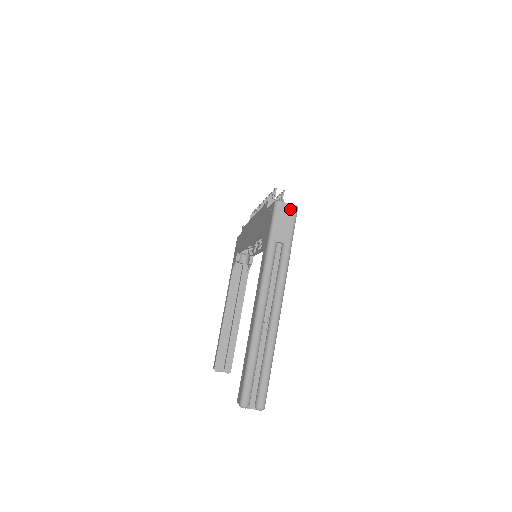
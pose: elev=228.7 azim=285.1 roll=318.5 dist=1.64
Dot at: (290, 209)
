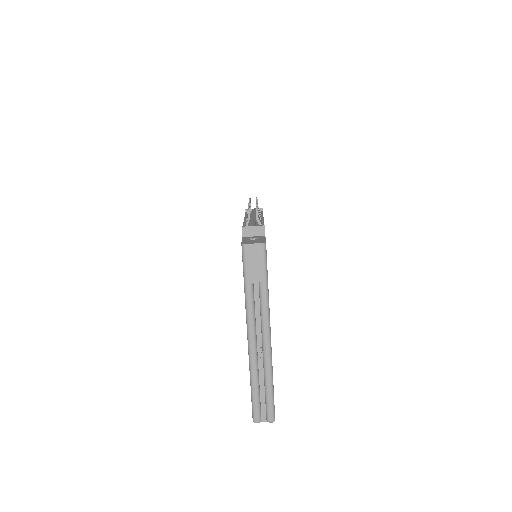
Dot at: (258, 249)
